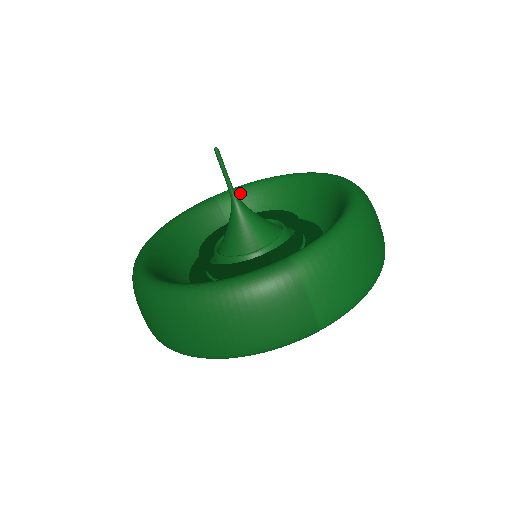
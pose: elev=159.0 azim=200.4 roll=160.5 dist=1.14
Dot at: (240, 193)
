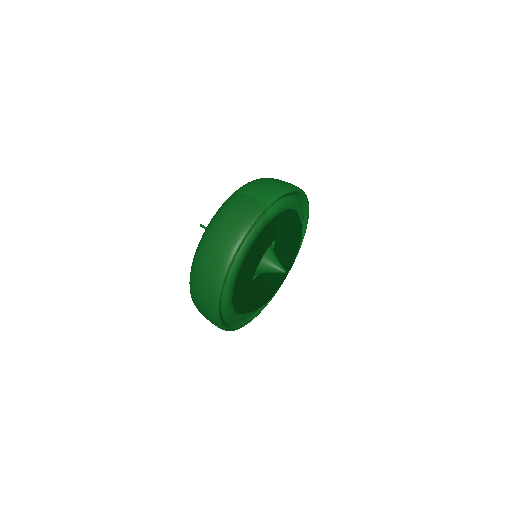
Dot at: occluded
